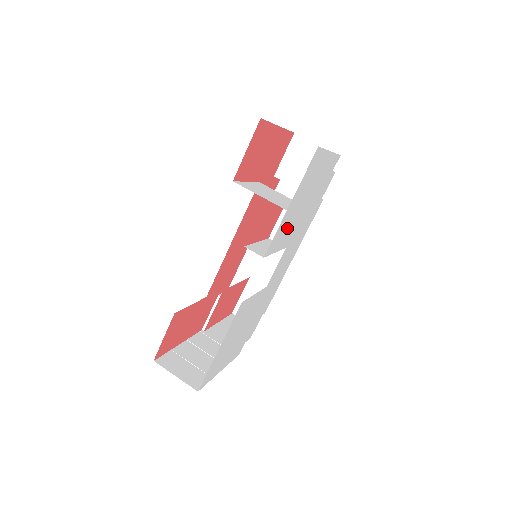
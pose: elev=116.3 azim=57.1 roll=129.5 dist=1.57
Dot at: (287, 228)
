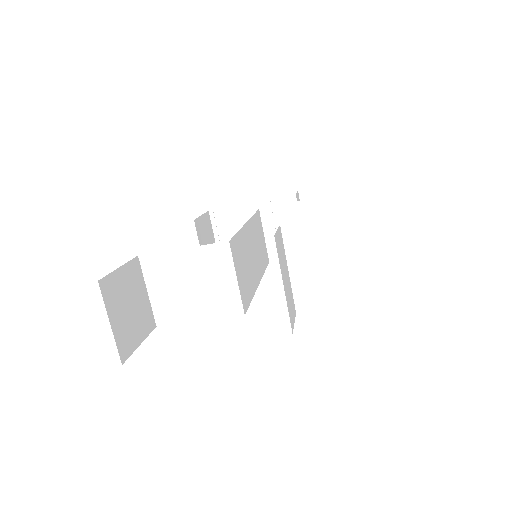
Dot at: occluded
